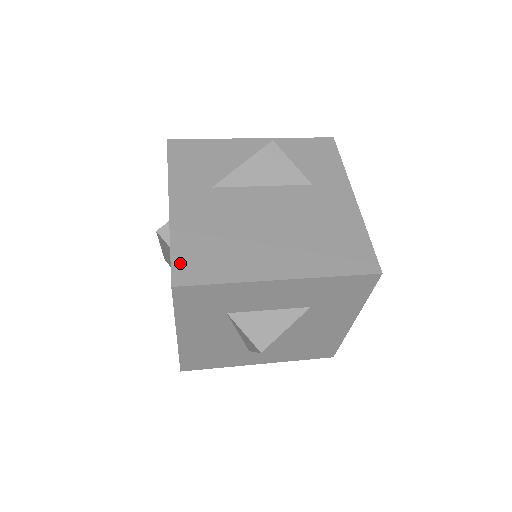
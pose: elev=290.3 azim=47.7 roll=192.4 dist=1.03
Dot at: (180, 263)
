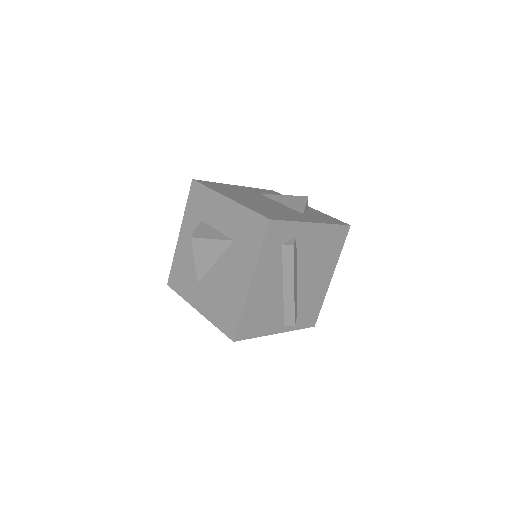
Dot at: (207, 182)
